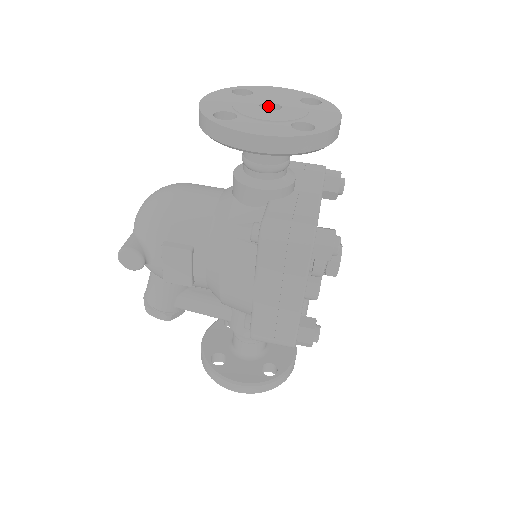
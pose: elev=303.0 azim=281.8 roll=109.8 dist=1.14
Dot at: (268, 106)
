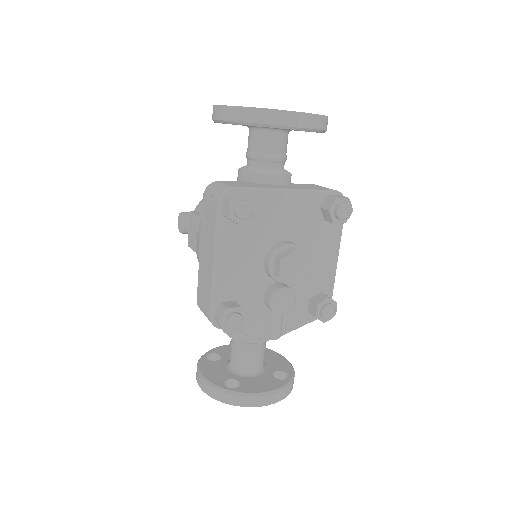
Dot at: occluded
